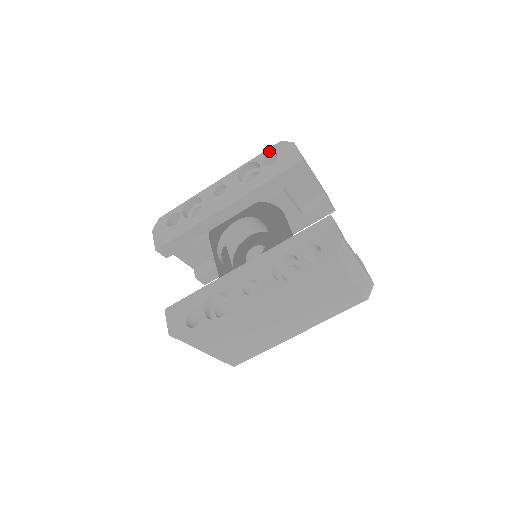
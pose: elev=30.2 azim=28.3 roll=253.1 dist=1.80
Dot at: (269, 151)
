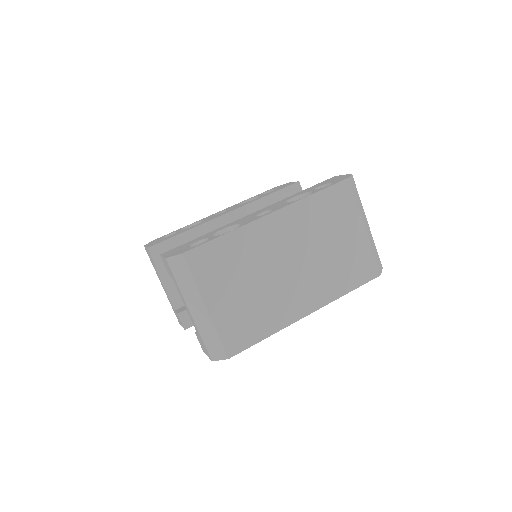
Dot at: (266, 191)
